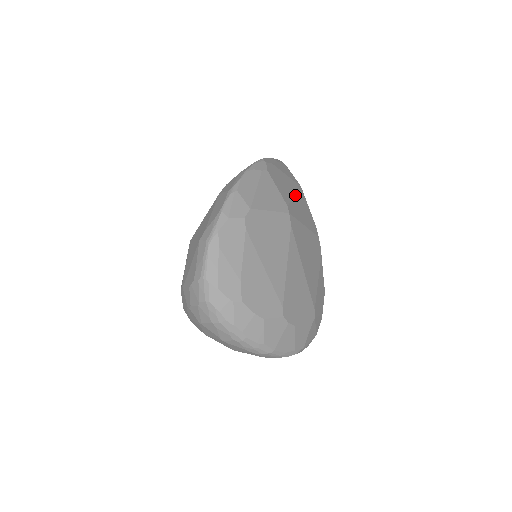
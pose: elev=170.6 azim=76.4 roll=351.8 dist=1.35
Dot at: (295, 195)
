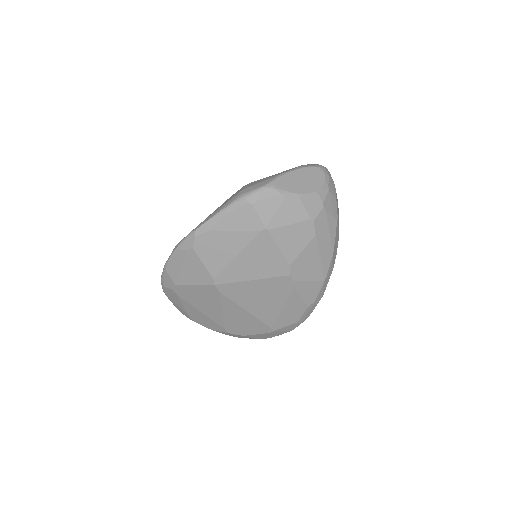
Dot at: (241, 253)
